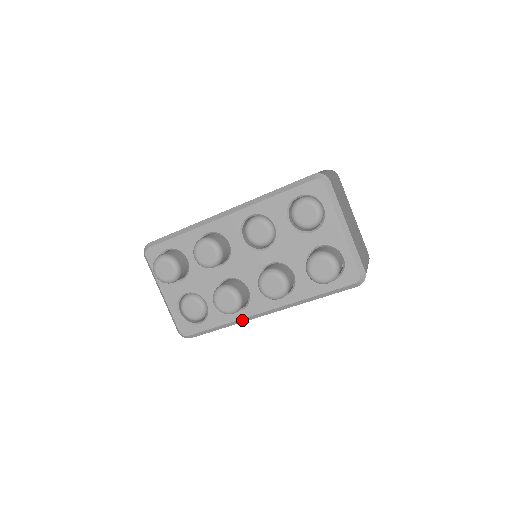
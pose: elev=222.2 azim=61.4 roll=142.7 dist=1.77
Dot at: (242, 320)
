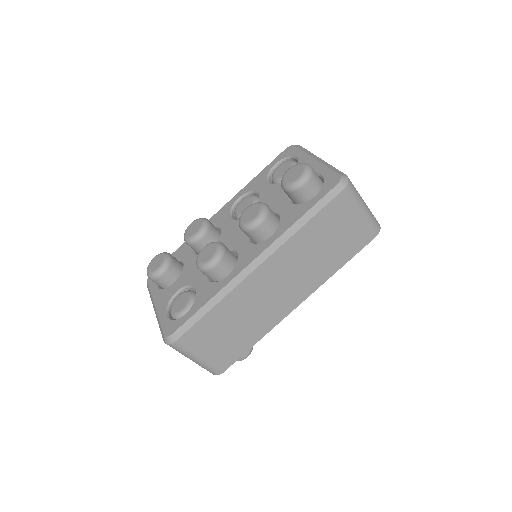
Dot at: (231, 285)
